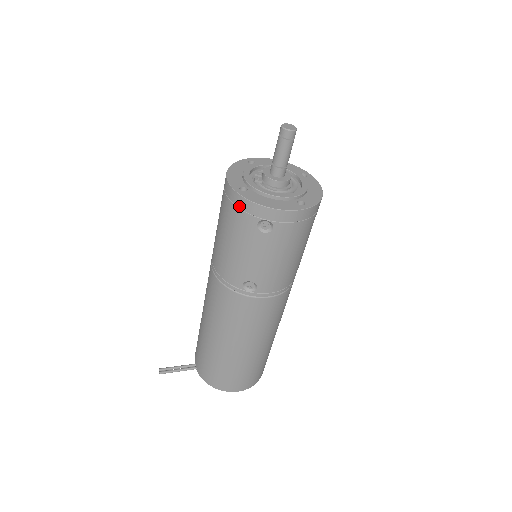
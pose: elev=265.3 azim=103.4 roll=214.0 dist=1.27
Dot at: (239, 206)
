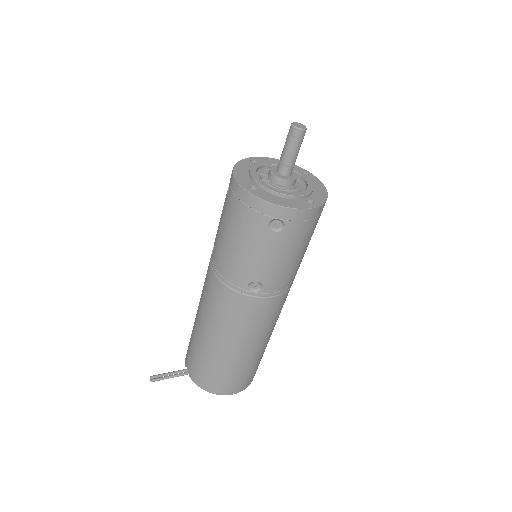
Dot at: (250, 205)
